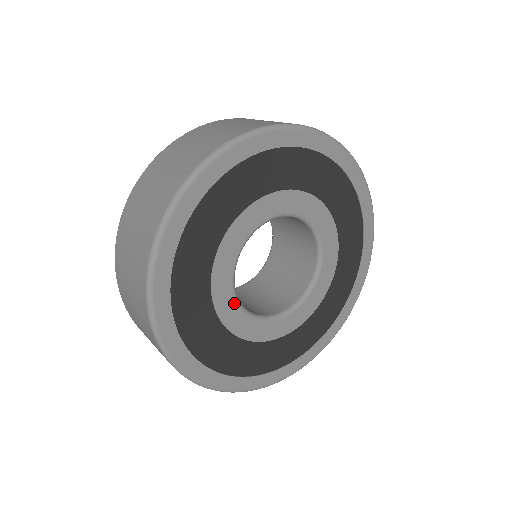
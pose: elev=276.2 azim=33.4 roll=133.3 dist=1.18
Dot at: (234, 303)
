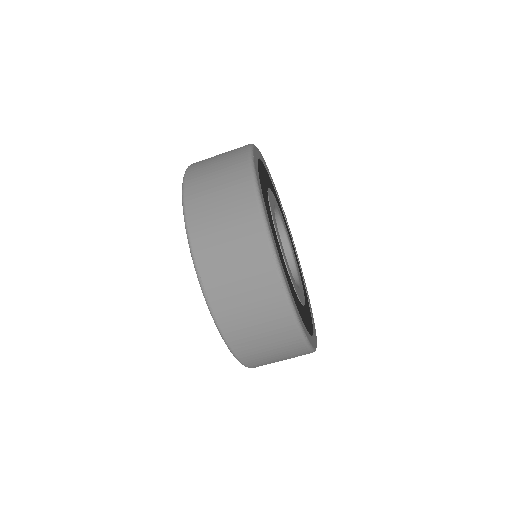
Dot at: (300, 290)
